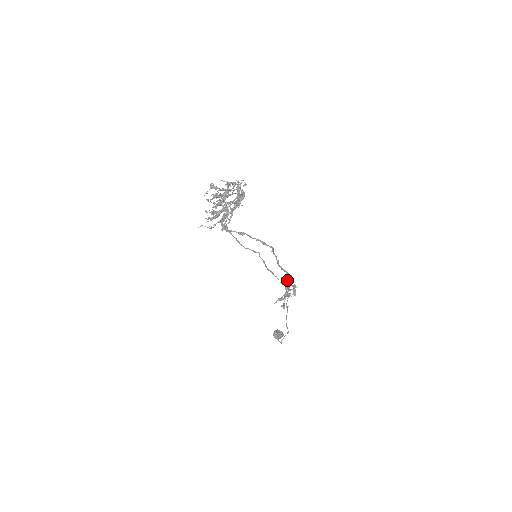
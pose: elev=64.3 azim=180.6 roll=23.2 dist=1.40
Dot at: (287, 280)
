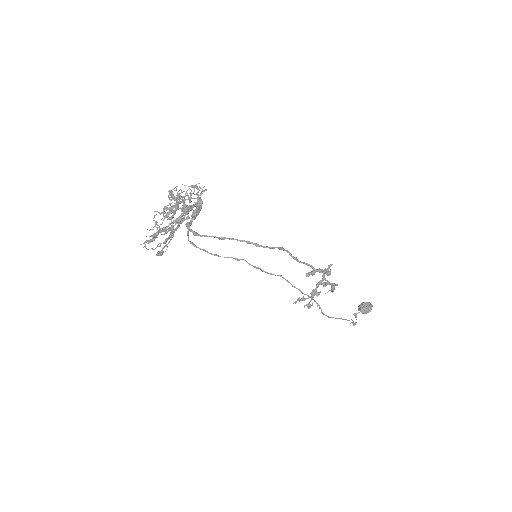
Dot at: (325, 272)
